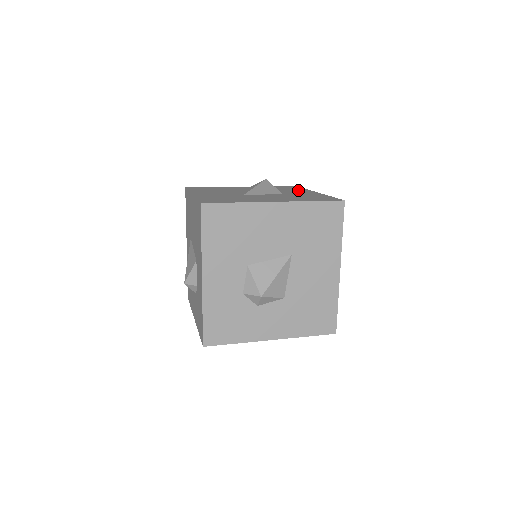
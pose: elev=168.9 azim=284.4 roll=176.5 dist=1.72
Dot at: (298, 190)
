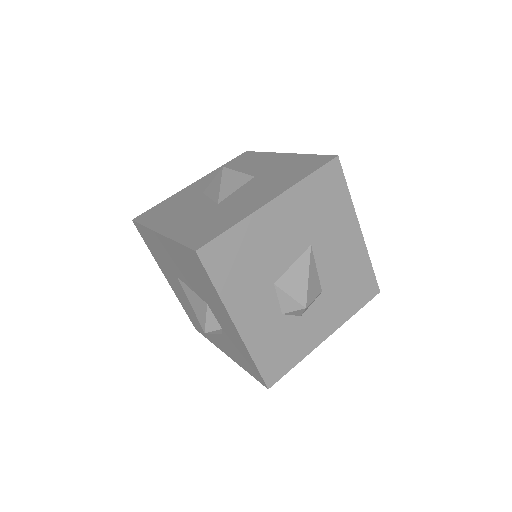
Dot at: (260, 159)
